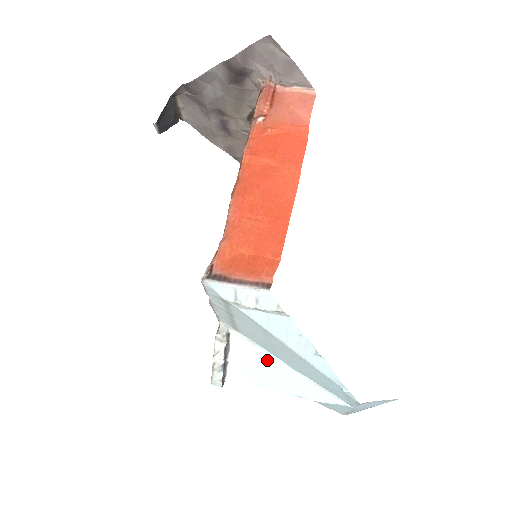
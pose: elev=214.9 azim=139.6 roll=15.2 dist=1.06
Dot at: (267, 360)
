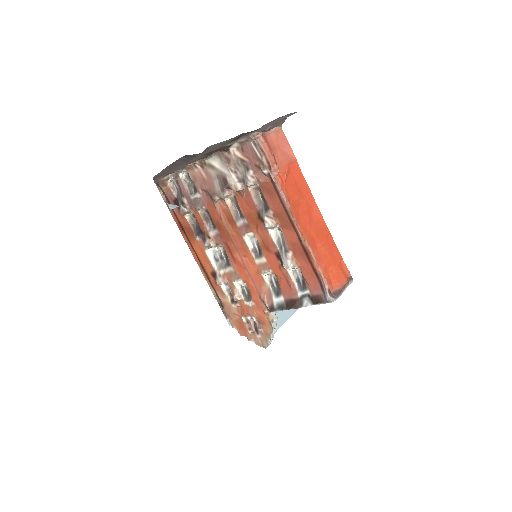
Dot at: (286, 310)
